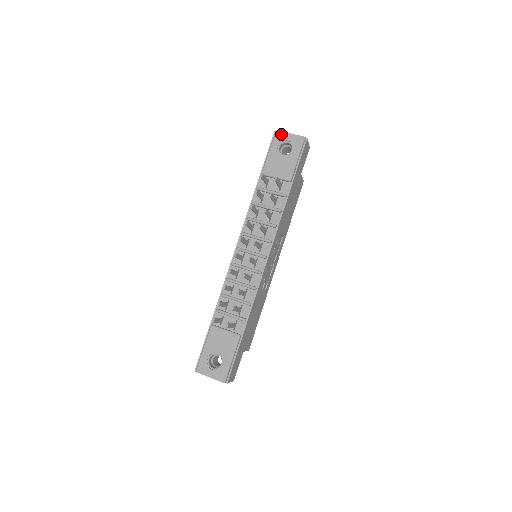
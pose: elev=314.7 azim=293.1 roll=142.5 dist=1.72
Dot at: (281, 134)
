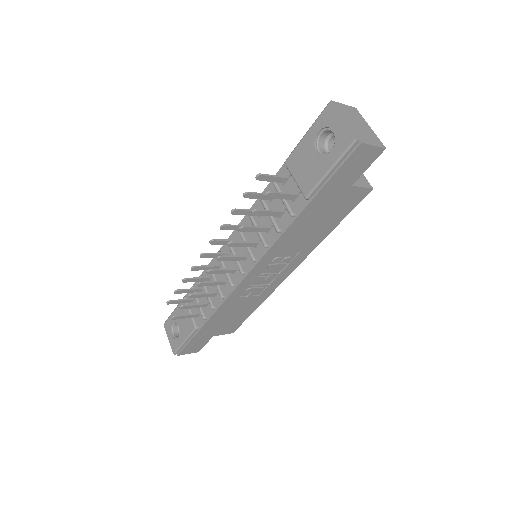
Dot at: (331, 113)
